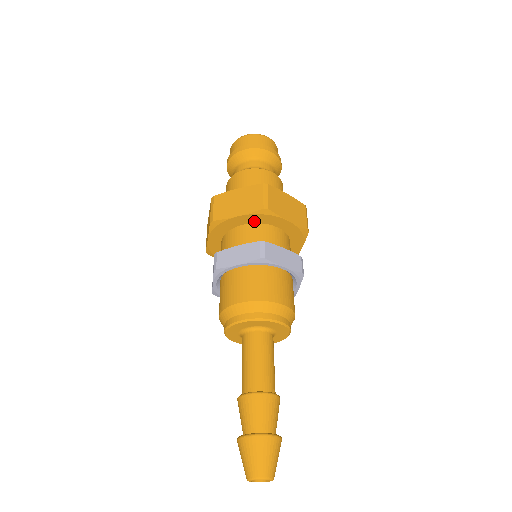
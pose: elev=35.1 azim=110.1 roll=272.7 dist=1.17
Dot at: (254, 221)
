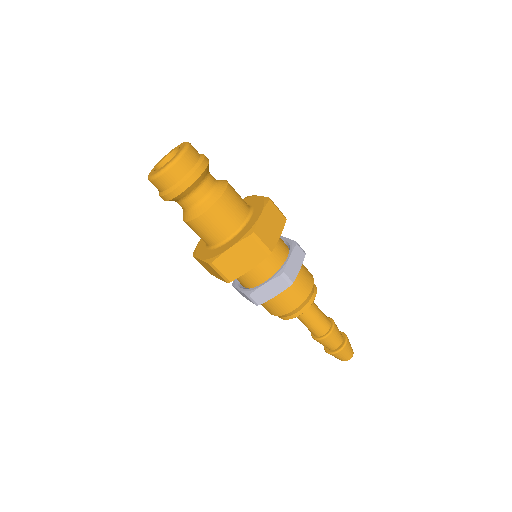
Dot at: occluded
